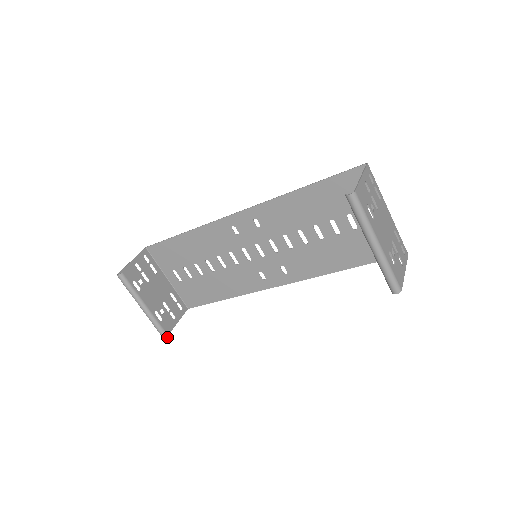
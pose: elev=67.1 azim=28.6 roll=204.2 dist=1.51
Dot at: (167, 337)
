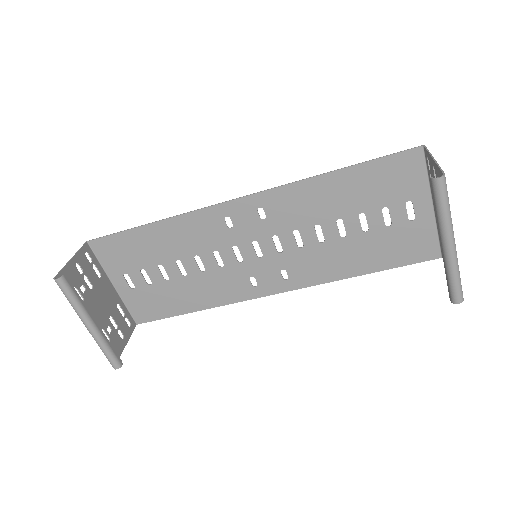
Dot at: (119, 365)
